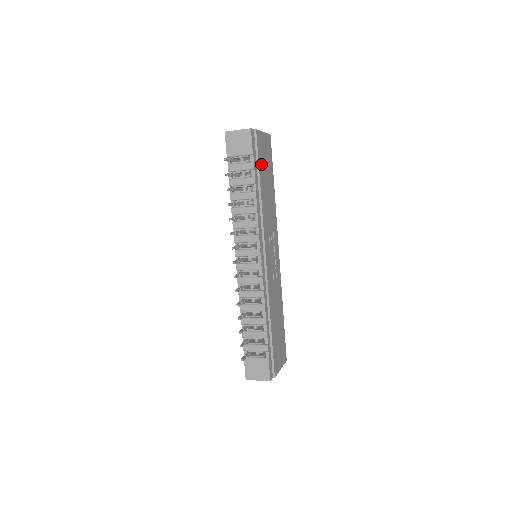
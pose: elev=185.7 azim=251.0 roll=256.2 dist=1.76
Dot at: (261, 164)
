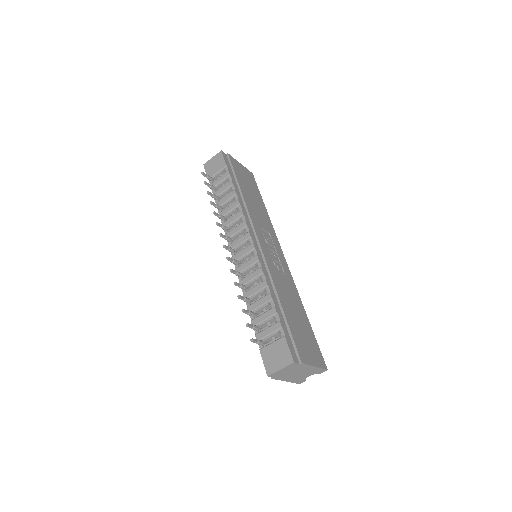
Dot at: (240, 178)
